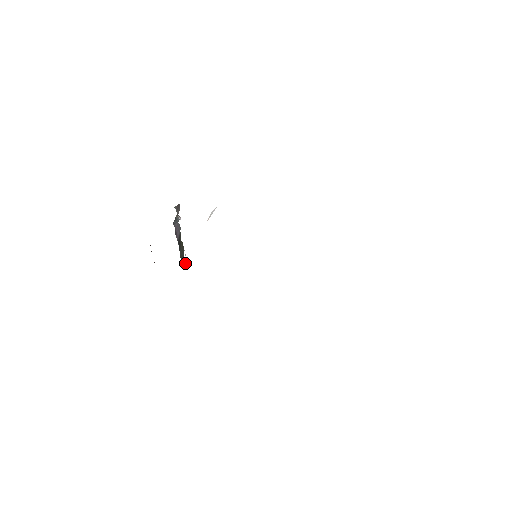
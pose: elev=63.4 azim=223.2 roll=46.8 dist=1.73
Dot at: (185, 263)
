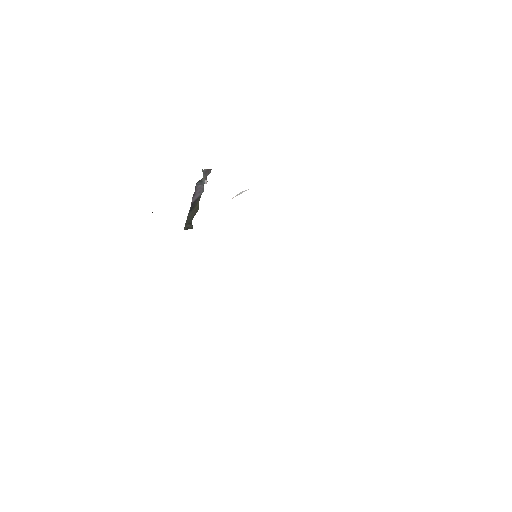
Dot at: (191, 227)
